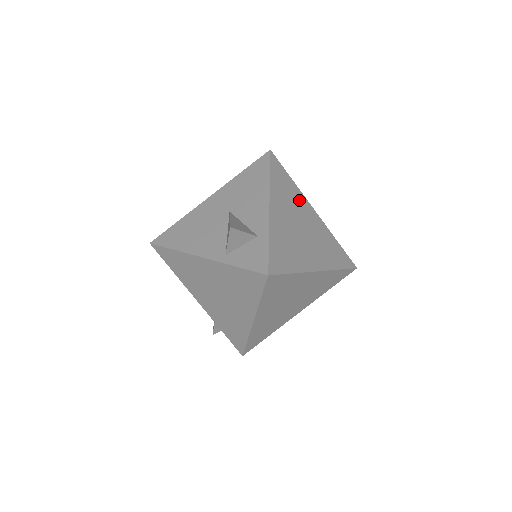
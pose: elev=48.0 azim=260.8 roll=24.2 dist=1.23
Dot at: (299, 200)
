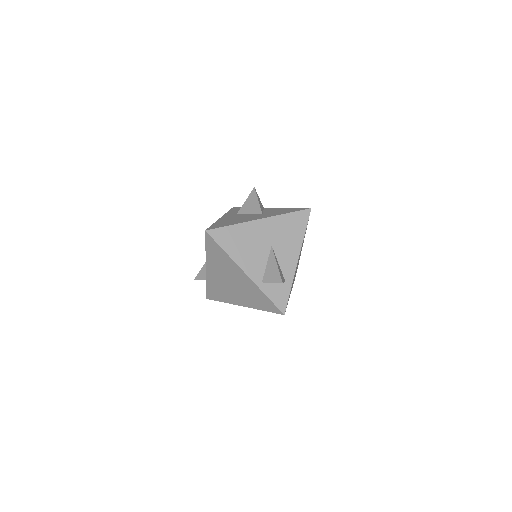
Dot at: occluded
